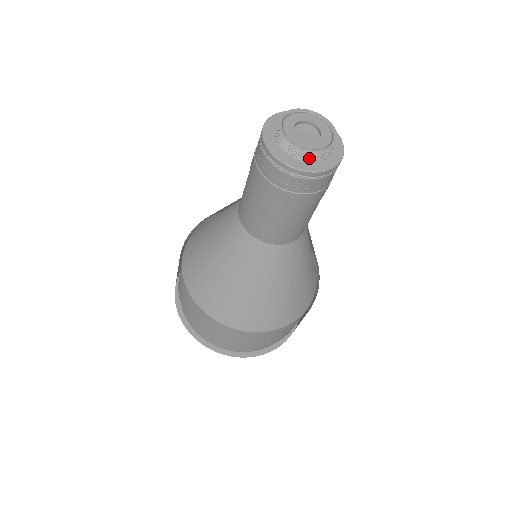
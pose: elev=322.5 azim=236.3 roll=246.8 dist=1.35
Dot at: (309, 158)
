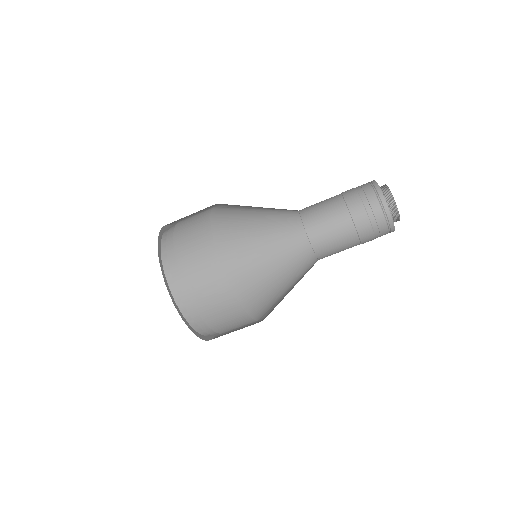
Dot at: occluded
